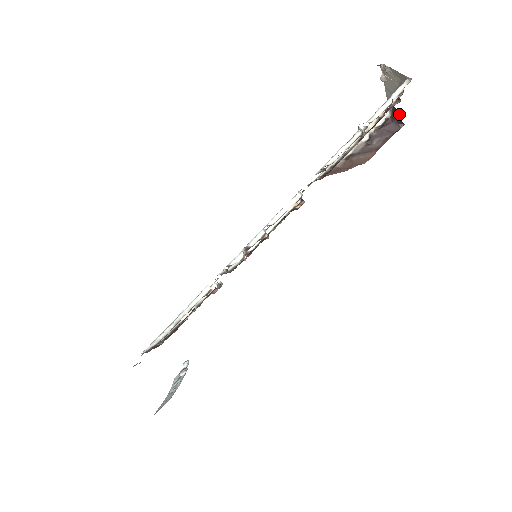
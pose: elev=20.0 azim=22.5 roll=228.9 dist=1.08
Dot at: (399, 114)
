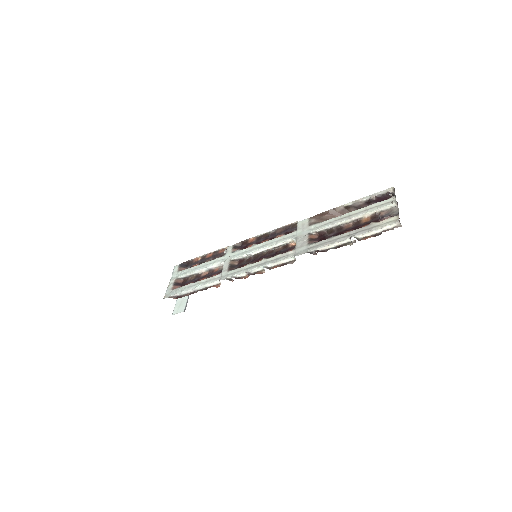
Dot at: occluded
